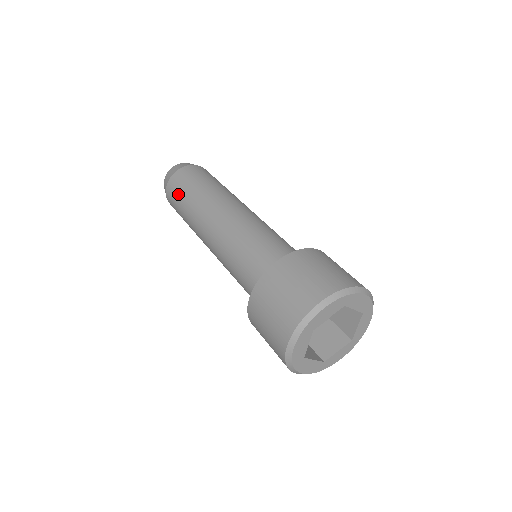
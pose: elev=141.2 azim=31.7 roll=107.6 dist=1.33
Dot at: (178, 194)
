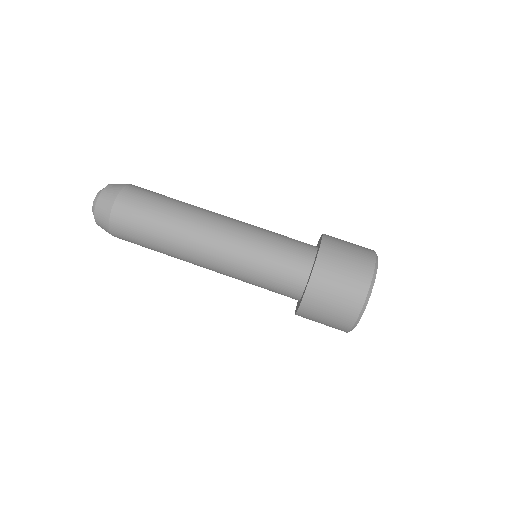
Dot at: (138, 223)
